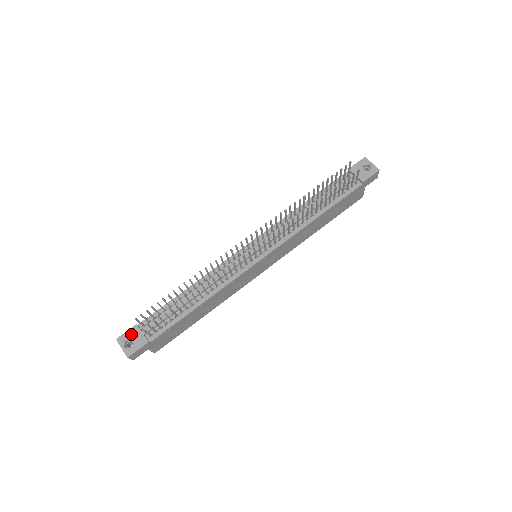
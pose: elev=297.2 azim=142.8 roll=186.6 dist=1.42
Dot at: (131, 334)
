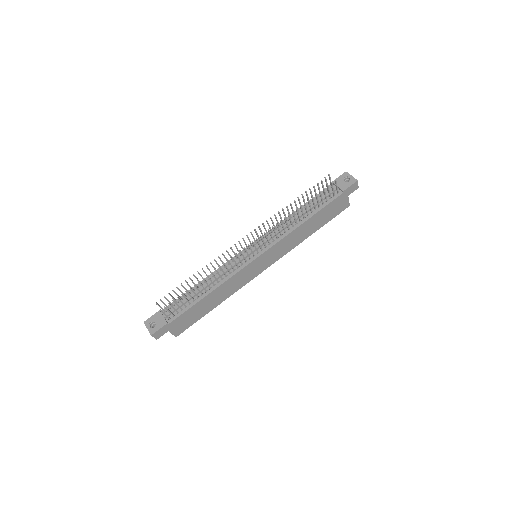
Dot at: (155, 318)
